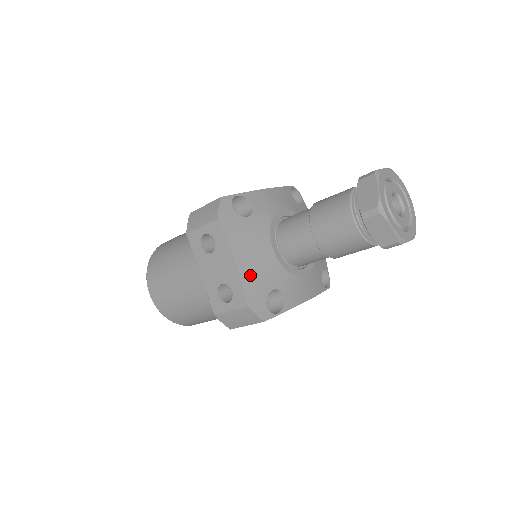
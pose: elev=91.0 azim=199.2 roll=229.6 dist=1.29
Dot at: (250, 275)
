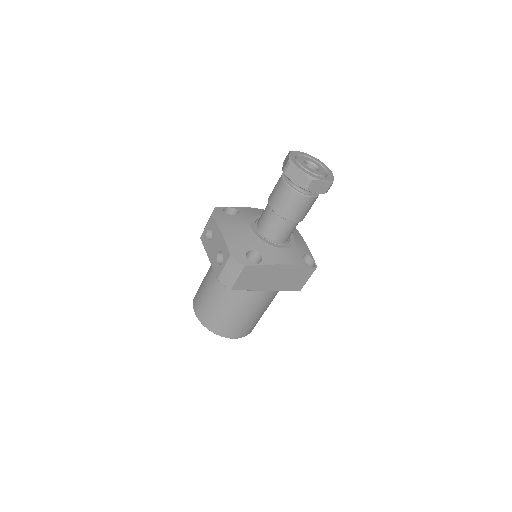
Dot at: (233, 240)
